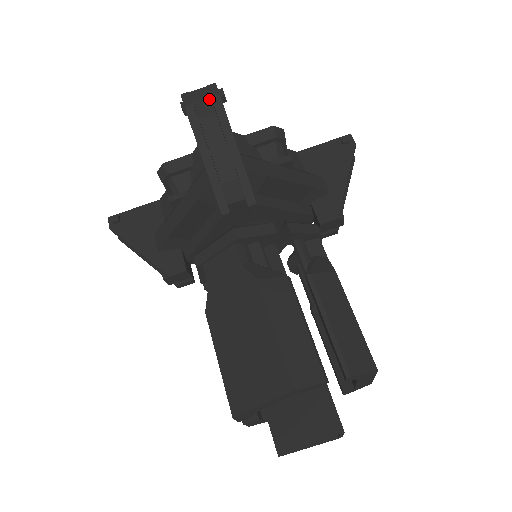
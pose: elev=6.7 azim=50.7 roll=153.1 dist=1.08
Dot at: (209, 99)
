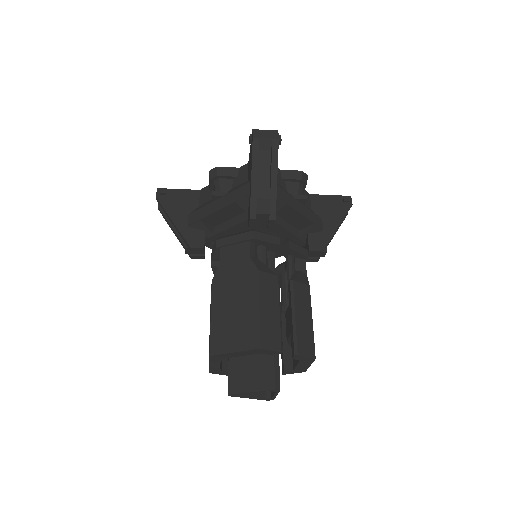
Dot at: (270, 139)
